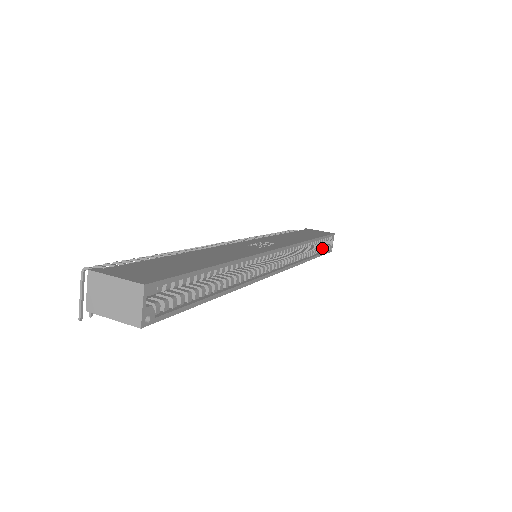
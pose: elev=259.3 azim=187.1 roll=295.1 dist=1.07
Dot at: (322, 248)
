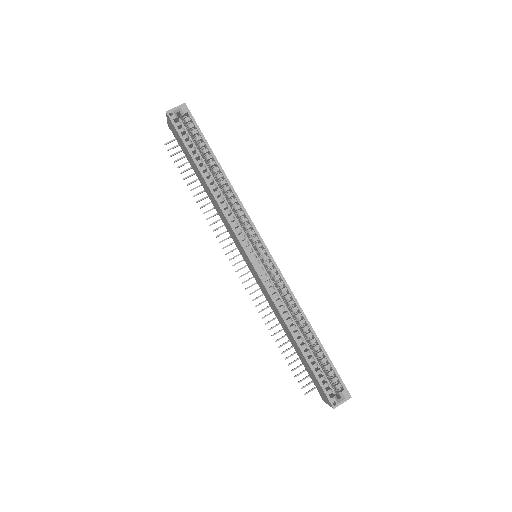
Dot at: (323, 376)
